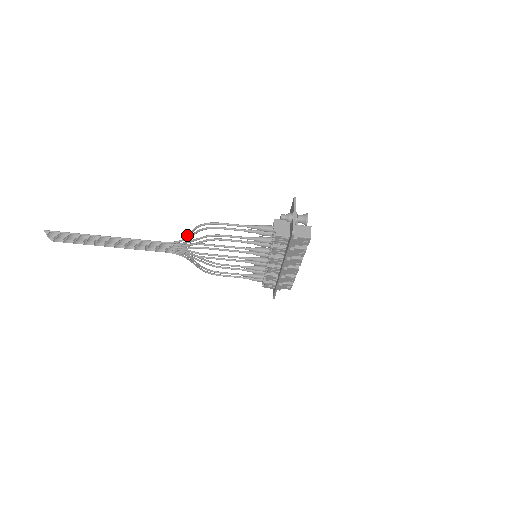
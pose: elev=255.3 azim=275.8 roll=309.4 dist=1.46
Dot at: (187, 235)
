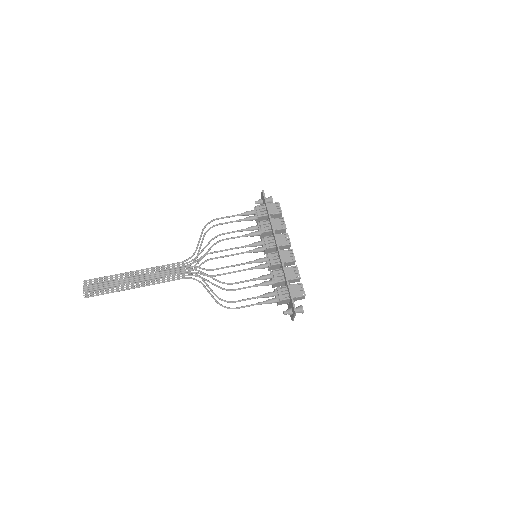
Dot at: (198, 243)
